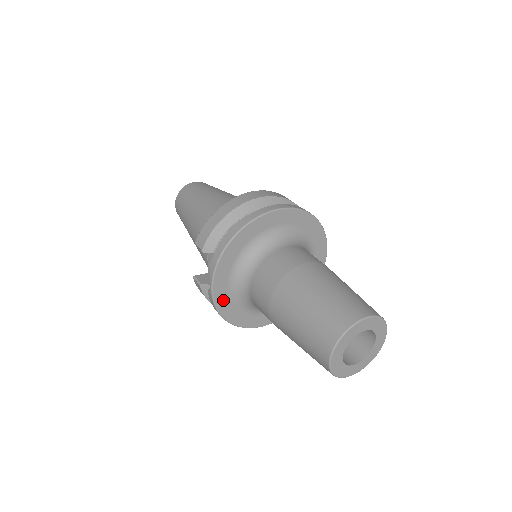
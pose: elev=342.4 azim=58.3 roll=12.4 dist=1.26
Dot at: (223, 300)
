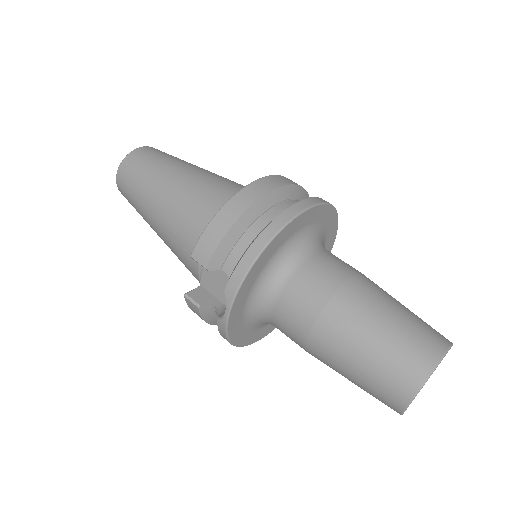
Dot at: (236, 326)
